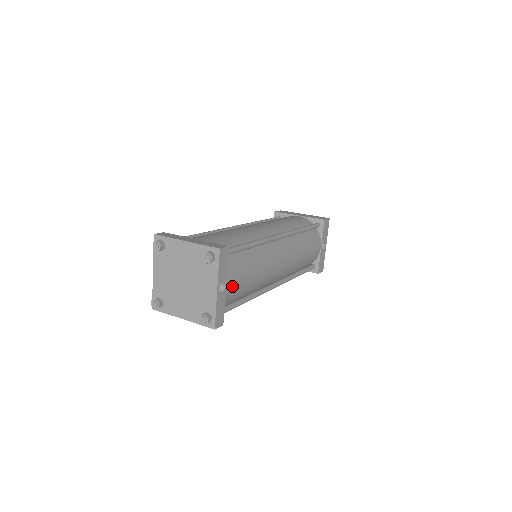
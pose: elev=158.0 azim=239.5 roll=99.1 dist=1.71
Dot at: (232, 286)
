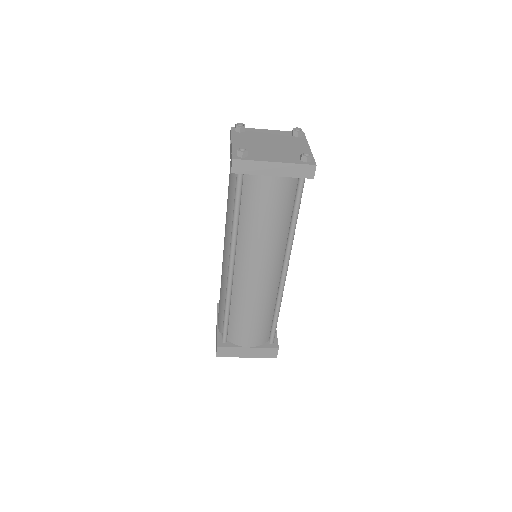
Dot at: occluded
